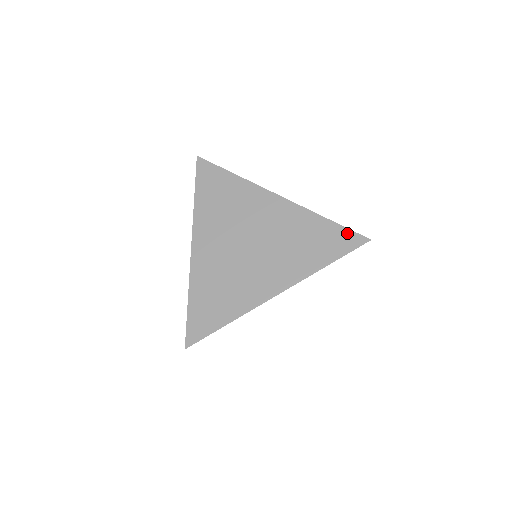
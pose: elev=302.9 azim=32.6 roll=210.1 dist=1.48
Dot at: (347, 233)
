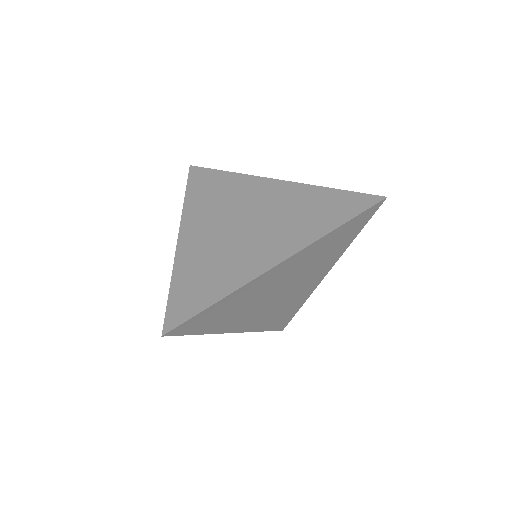
Dot at: (358, 196)
